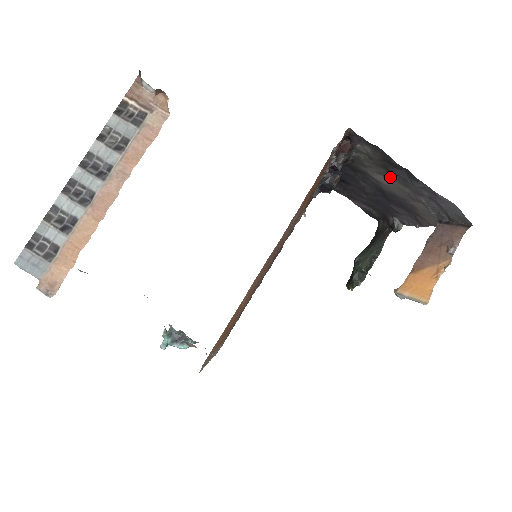
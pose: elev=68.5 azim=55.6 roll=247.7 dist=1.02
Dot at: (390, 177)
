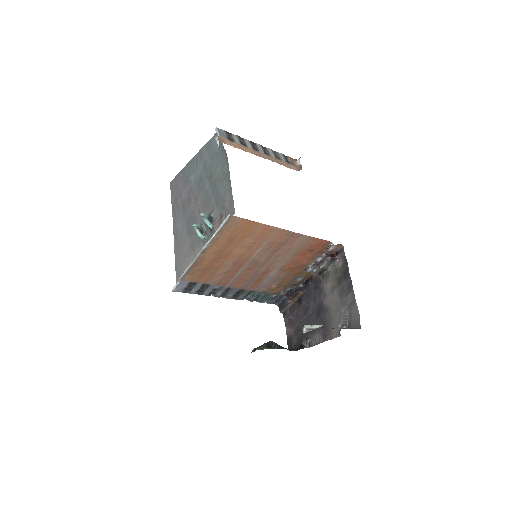
Dot at: (336, 290)
